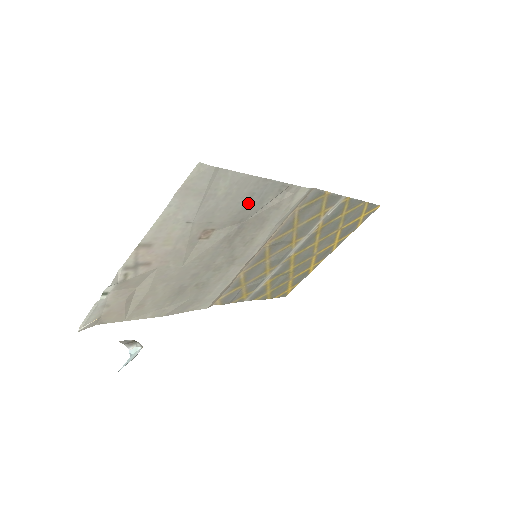
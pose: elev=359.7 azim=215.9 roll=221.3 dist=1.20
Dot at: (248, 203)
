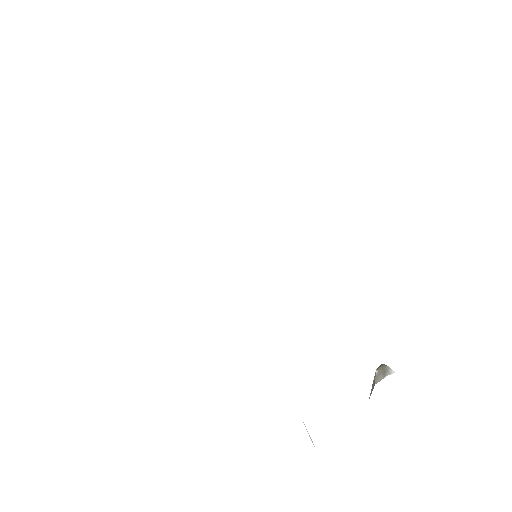
Dot at: occluded
